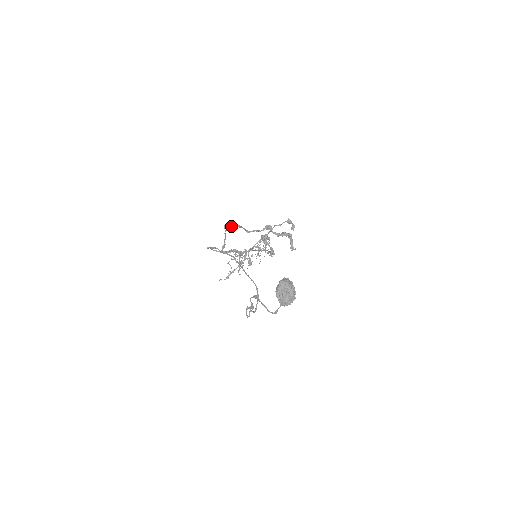
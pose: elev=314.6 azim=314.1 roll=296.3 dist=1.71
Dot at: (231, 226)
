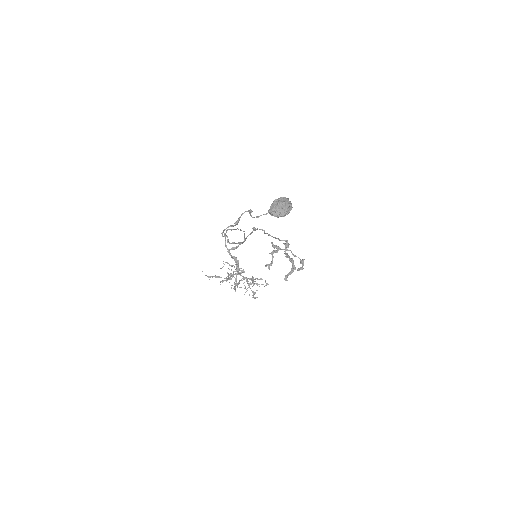
Dot at: (259, 229)
